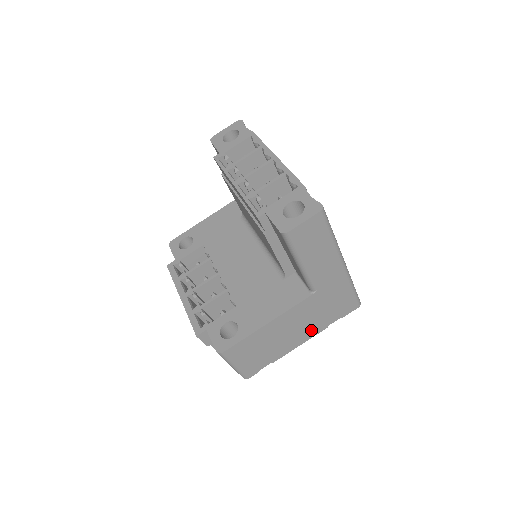
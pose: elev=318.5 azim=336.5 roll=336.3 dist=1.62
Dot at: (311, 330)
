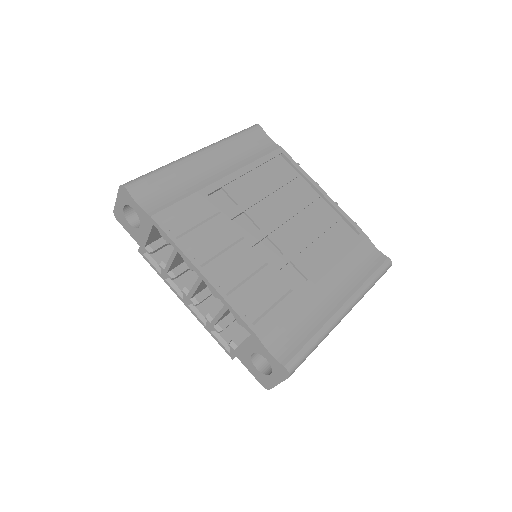
Dot at: occluded
